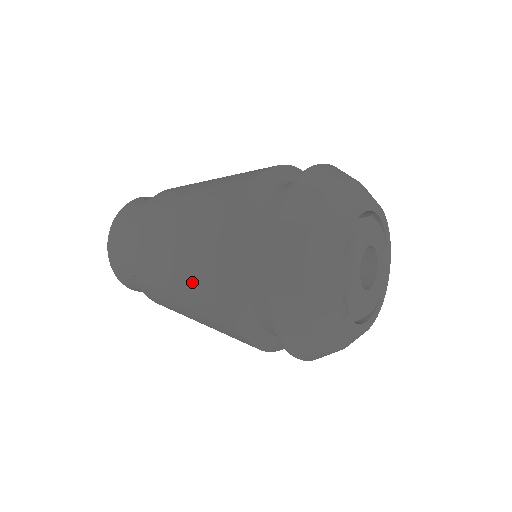
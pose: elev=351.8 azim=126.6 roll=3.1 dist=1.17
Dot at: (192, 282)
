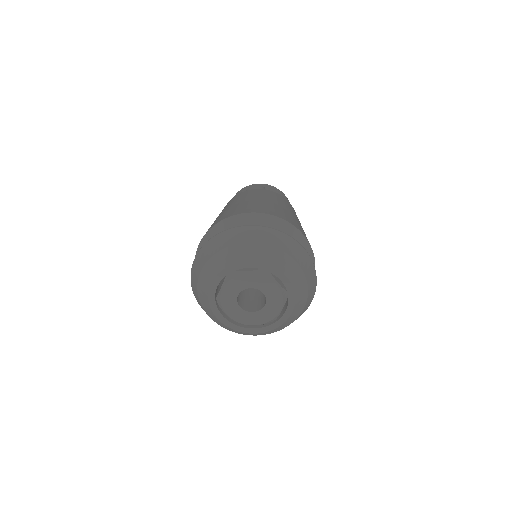
Dot at: occluded
